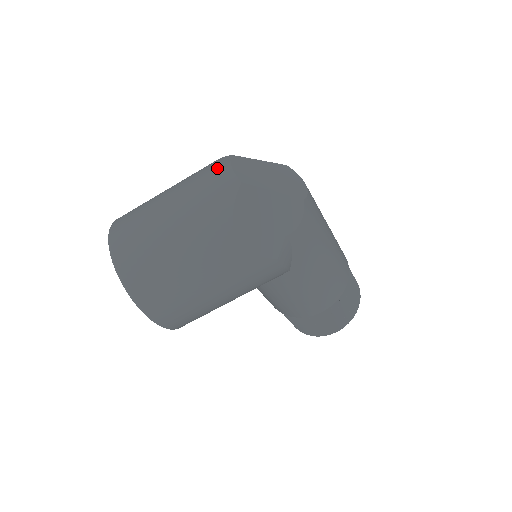
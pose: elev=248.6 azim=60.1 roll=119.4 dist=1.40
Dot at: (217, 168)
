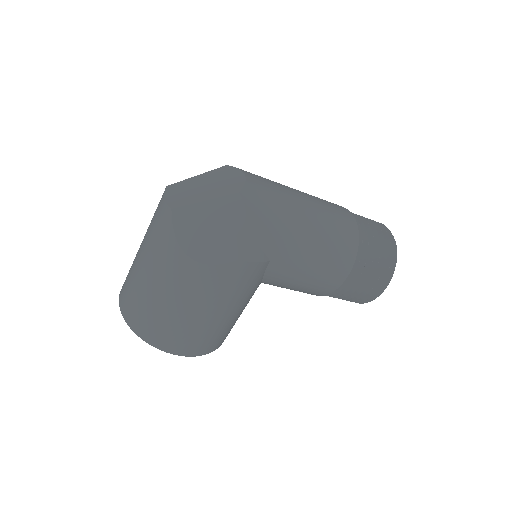
Dot at: (159, 204)
